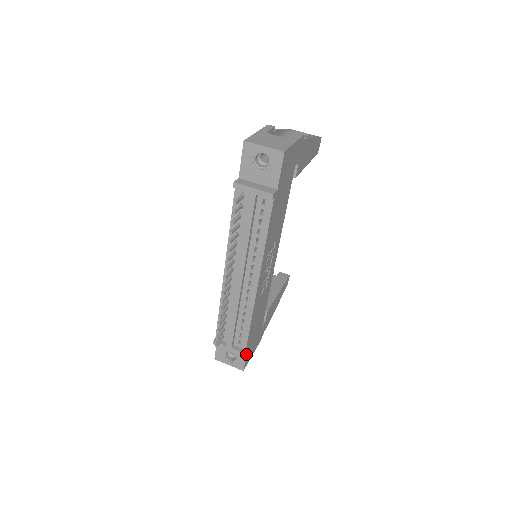
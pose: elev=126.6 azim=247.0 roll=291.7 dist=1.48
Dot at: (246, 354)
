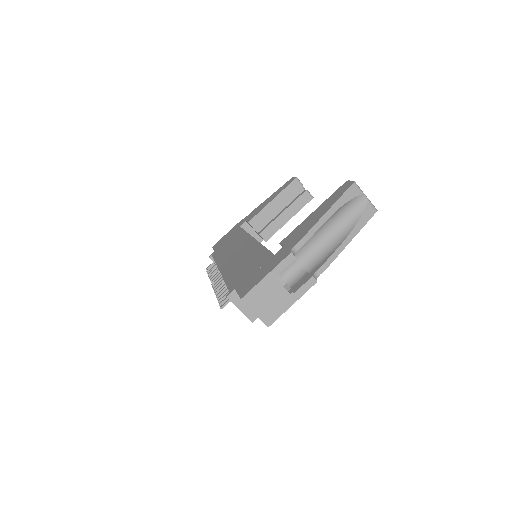
Dot at: occluded
